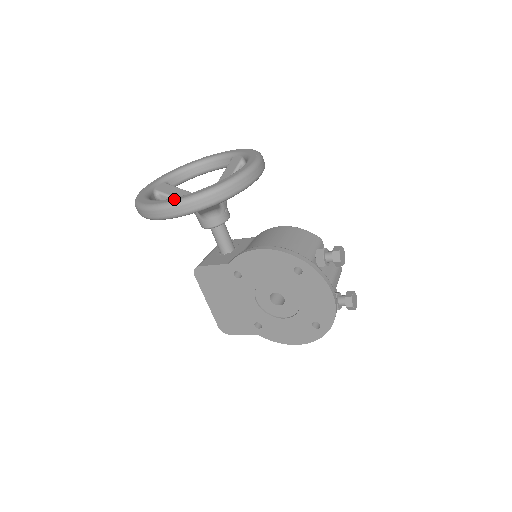
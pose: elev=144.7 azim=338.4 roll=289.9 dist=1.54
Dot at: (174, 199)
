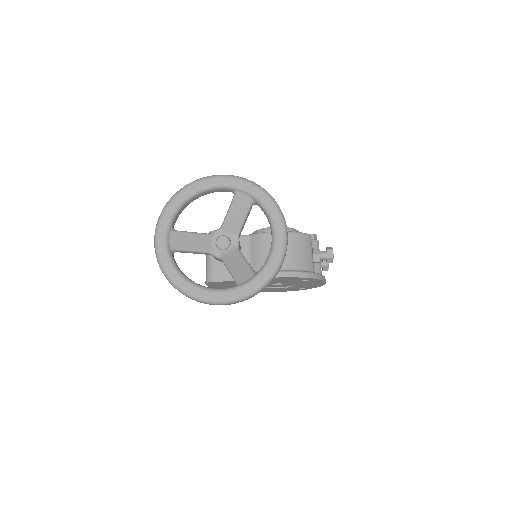
Dot at: (231, 296)
